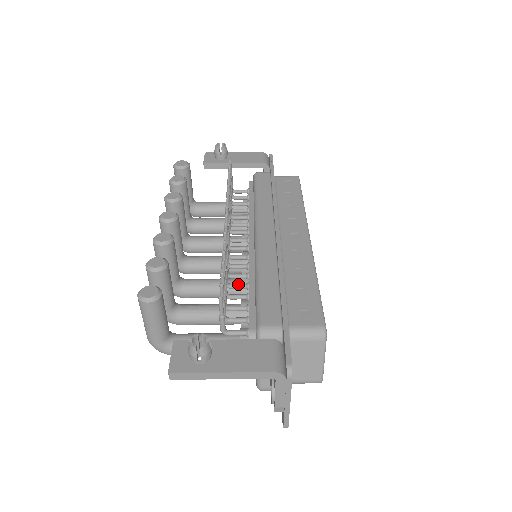
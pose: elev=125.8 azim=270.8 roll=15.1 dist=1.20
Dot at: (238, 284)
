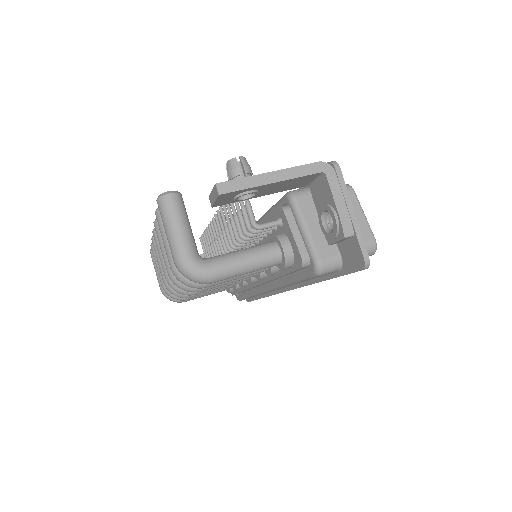
Dot at: occluded
